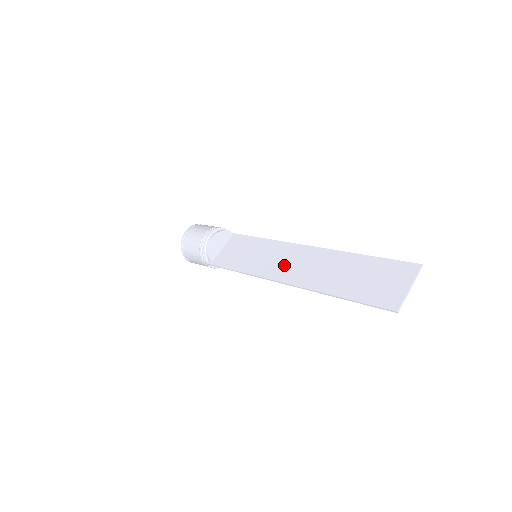
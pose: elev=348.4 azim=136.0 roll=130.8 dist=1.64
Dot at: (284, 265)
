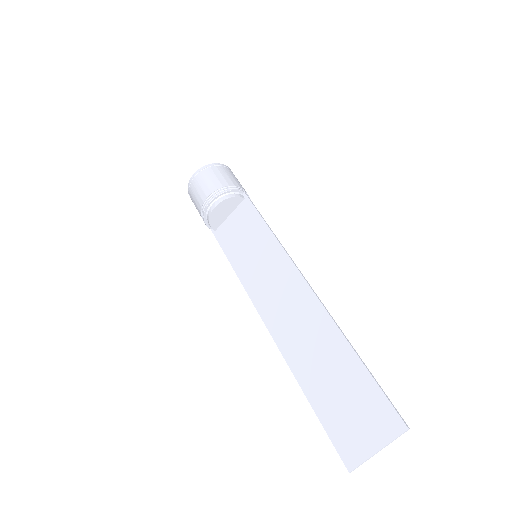
Dot at: (275, 298)
